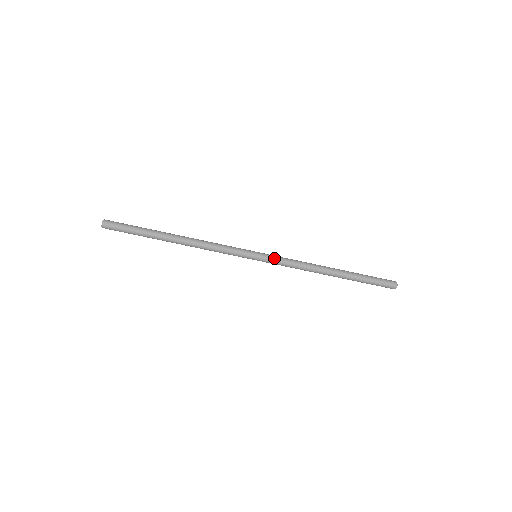
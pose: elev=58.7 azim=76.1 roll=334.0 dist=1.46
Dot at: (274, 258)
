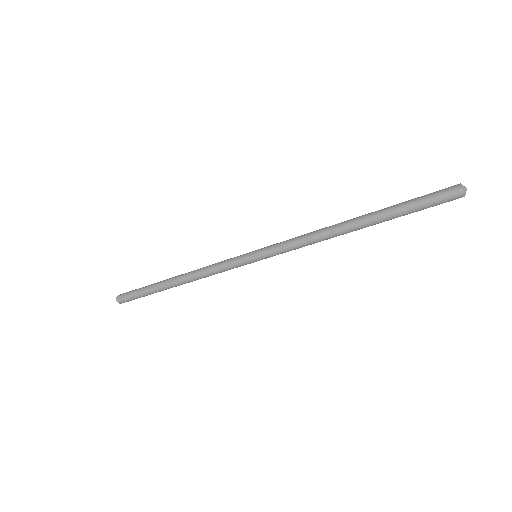
Dot at: (273, 249)
